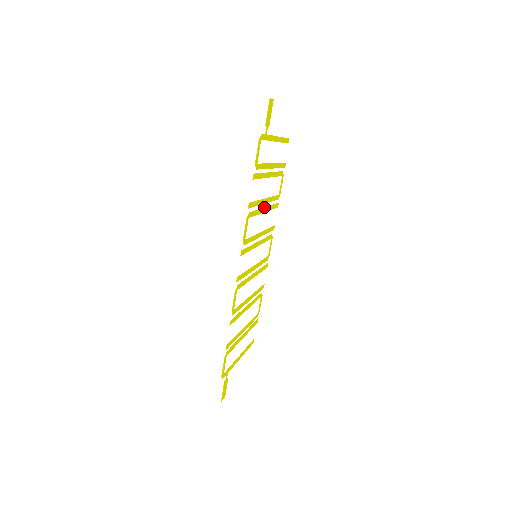
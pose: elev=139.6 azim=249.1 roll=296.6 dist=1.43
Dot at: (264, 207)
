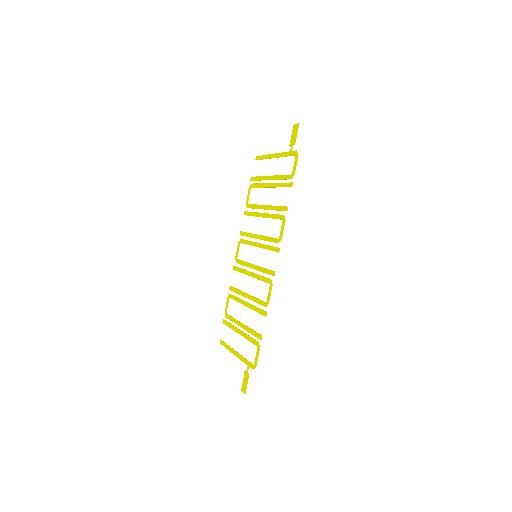
Dot at: (264, 213)
